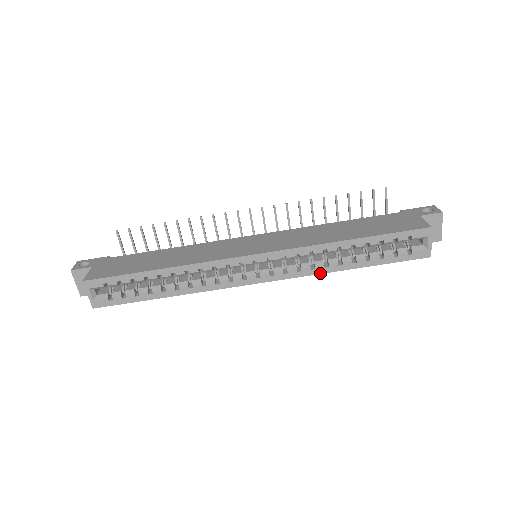
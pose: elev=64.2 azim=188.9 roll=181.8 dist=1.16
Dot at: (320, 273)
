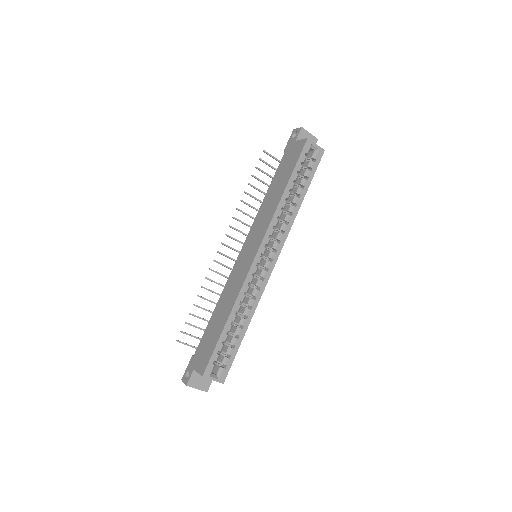
Dot at: (293, 221)
